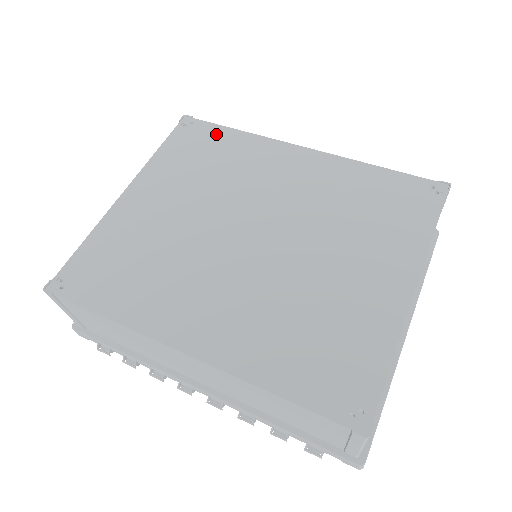
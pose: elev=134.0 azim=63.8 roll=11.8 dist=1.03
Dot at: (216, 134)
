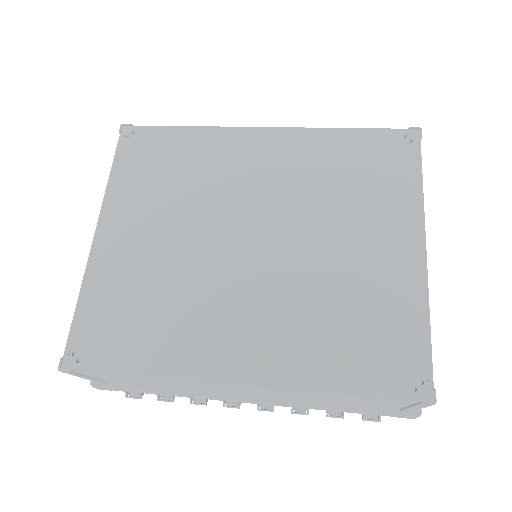
Dot at: (166, 138)
